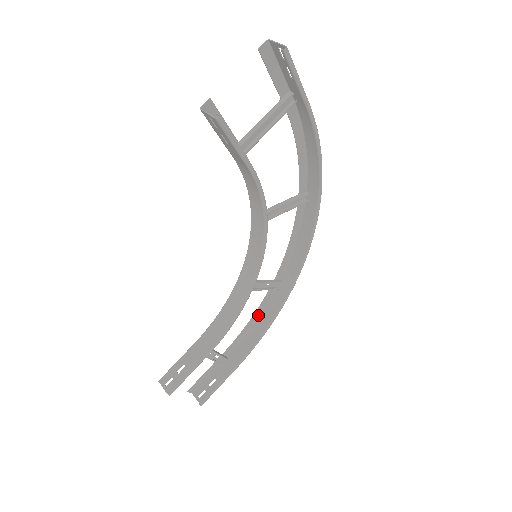
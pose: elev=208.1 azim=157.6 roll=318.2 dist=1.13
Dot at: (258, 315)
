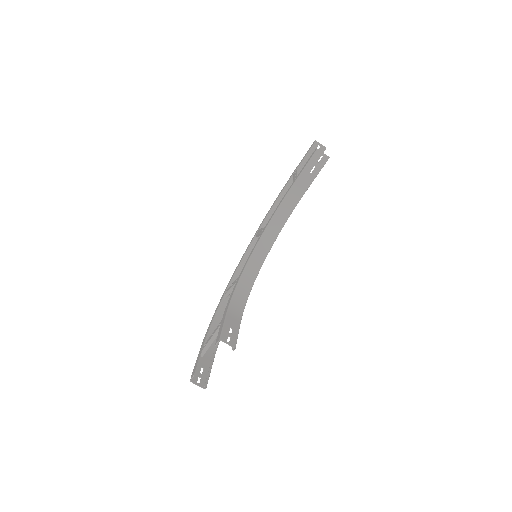
Dot at: (212, 318)
